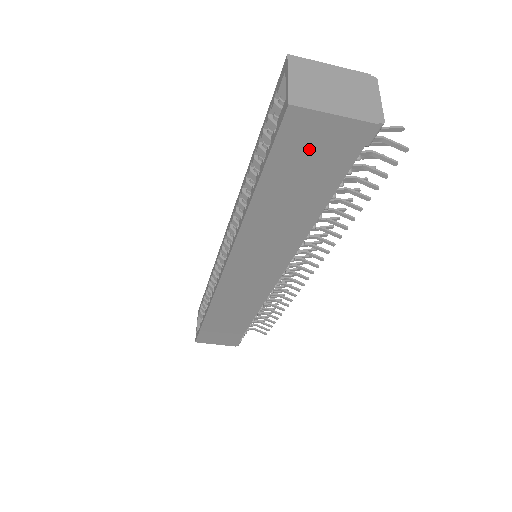
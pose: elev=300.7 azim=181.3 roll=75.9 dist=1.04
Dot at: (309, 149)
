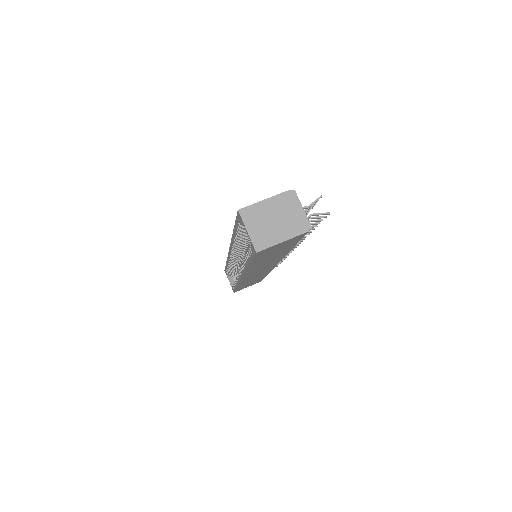
Dot at: (274, 250)
